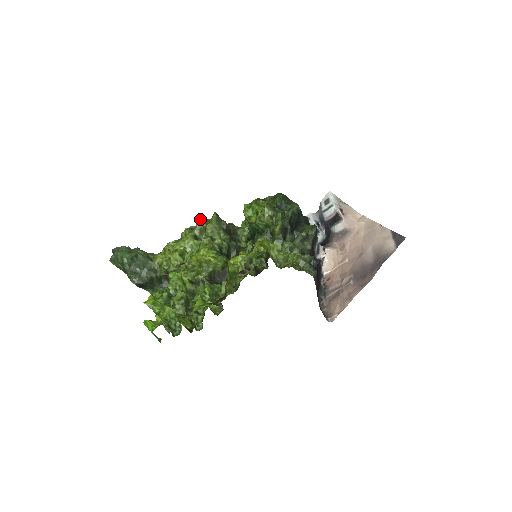
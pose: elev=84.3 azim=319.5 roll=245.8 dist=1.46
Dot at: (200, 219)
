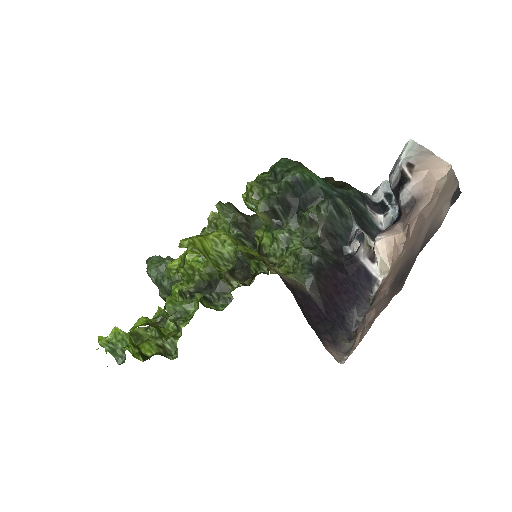
Dot at: (211, 214)
